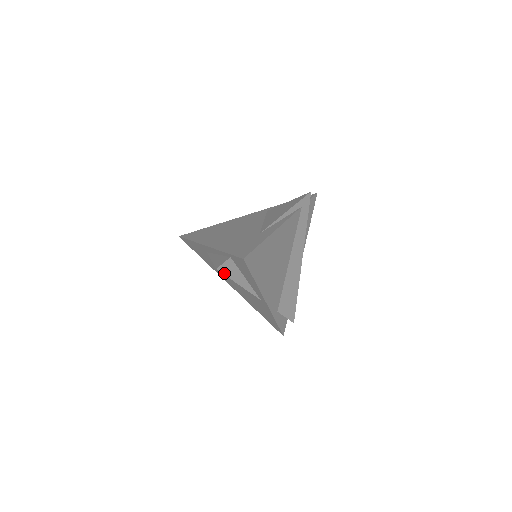
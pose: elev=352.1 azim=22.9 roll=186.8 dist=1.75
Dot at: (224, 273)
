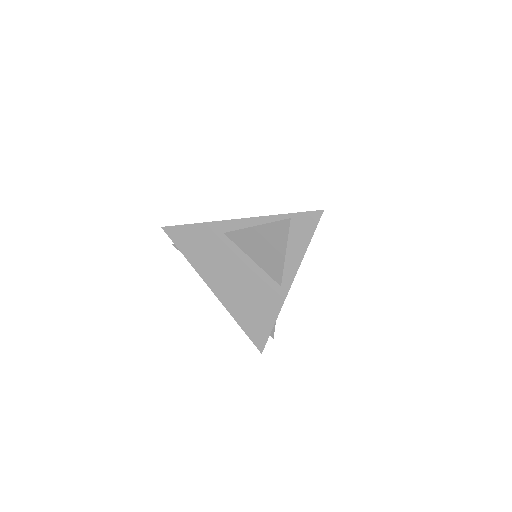
Dot at: occluded
